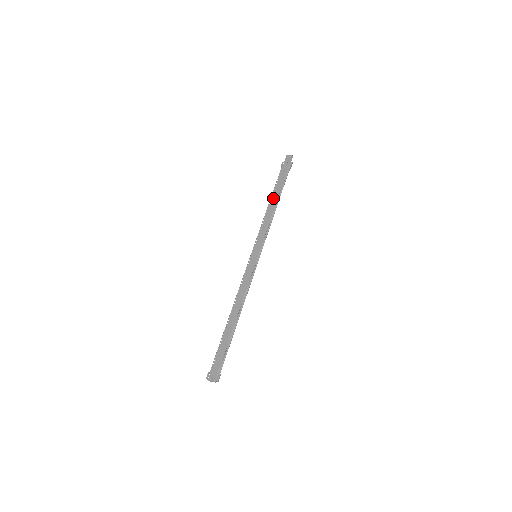
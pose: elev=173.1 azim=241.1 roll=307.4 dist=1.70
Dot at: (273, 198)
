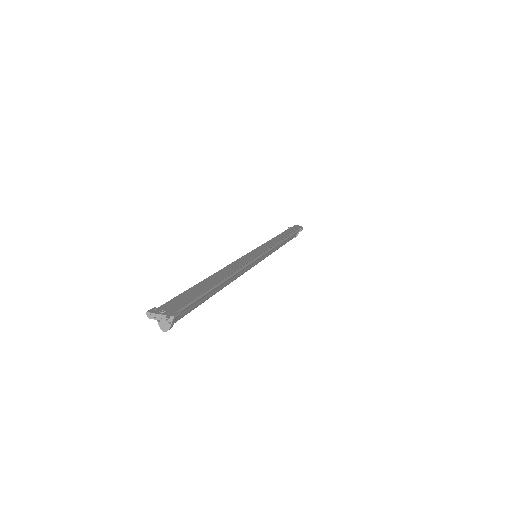
Dot at: (281, 235)
